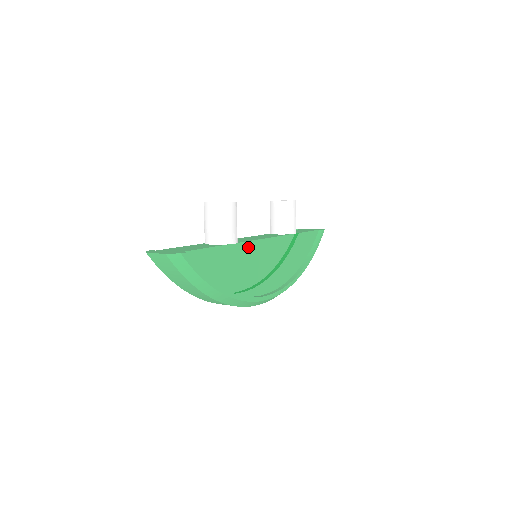
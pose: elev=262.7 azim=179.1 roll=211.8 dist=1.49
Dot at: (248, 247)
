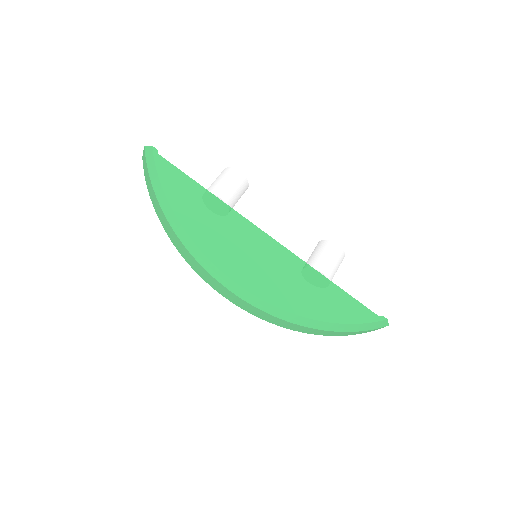
Dot at: (238, 219)
